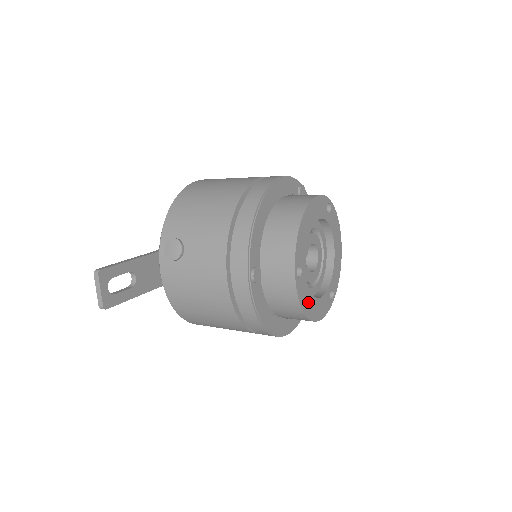
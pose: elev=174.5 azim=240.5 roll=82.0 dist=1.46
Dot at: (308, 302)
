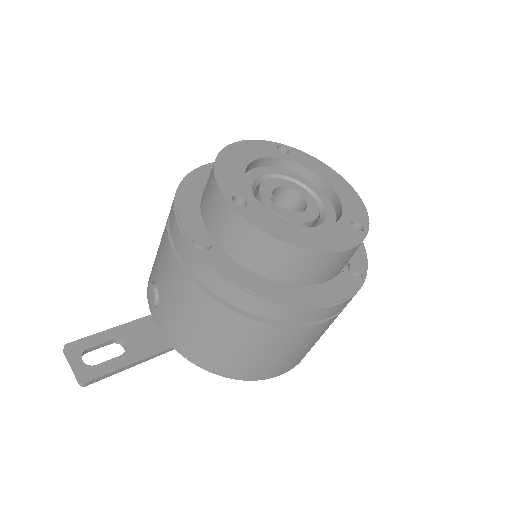
Dot at: (288, 231)
